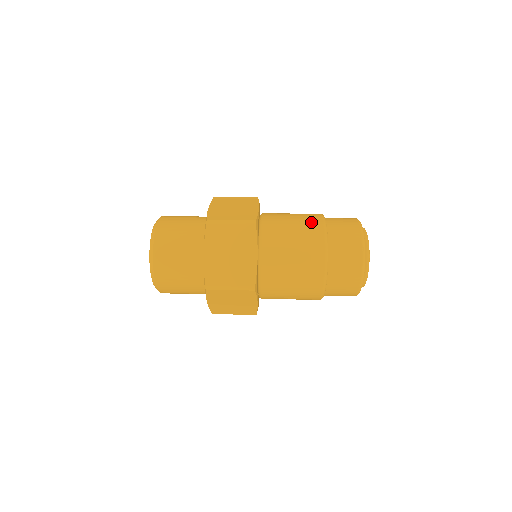
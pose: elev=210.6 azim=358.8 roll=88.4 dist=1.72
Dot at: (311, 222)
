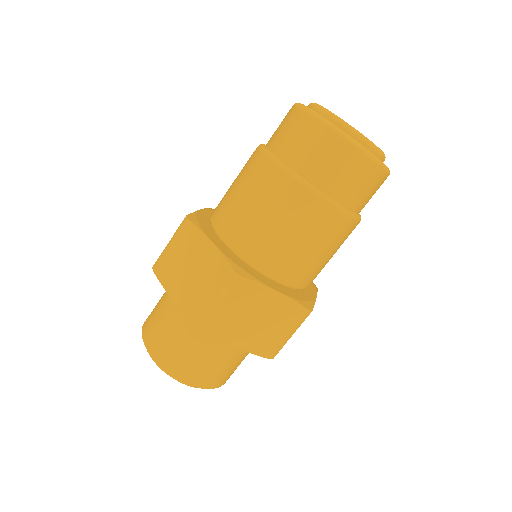
Dot at: (247, 161)
